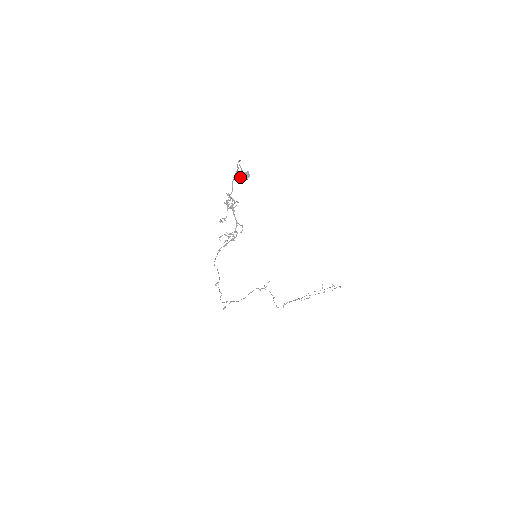
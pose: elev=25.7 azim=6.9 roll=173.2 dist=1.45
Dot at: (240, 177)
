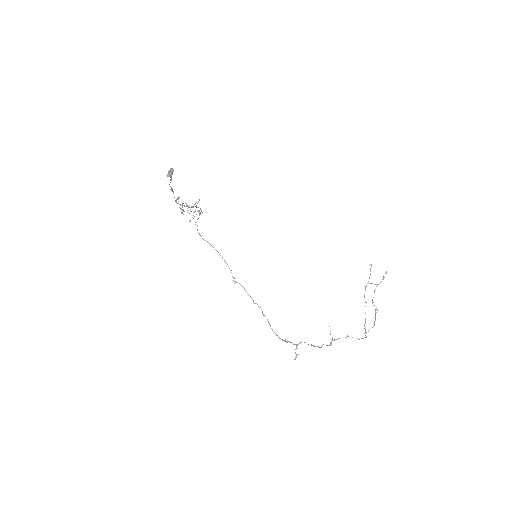
Dot at: (168, 174)
